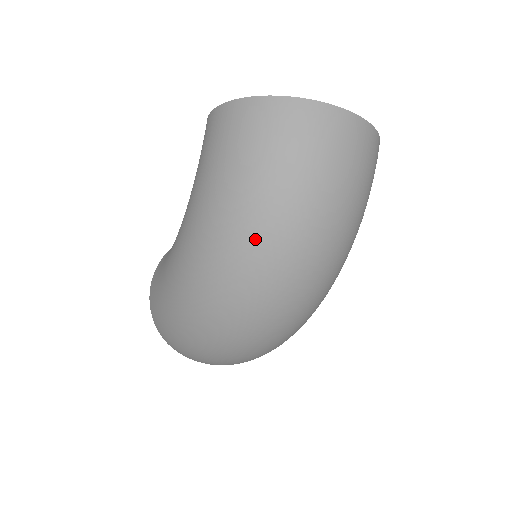
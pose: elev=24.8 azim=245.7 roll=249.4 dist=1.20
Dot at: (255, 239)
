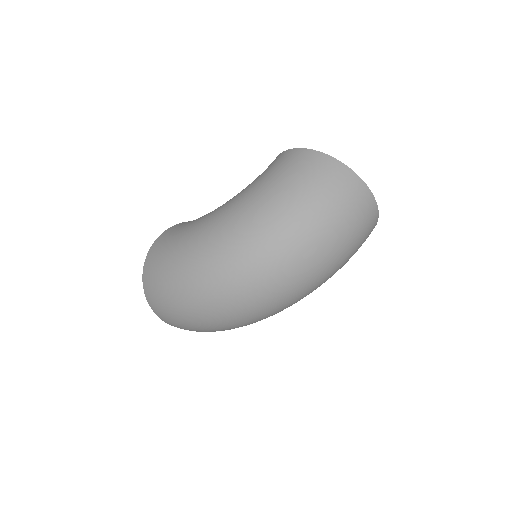
Dot at: (285, 235)
